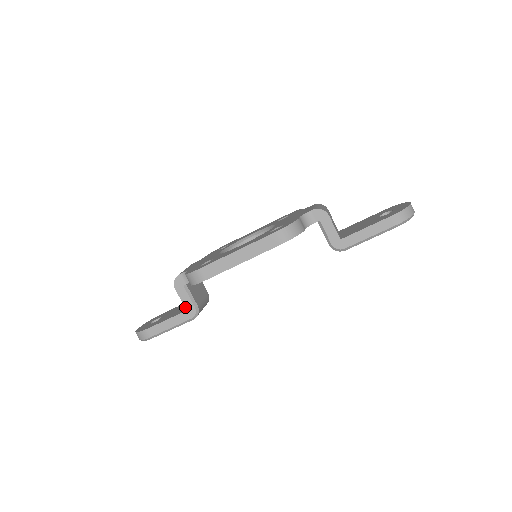
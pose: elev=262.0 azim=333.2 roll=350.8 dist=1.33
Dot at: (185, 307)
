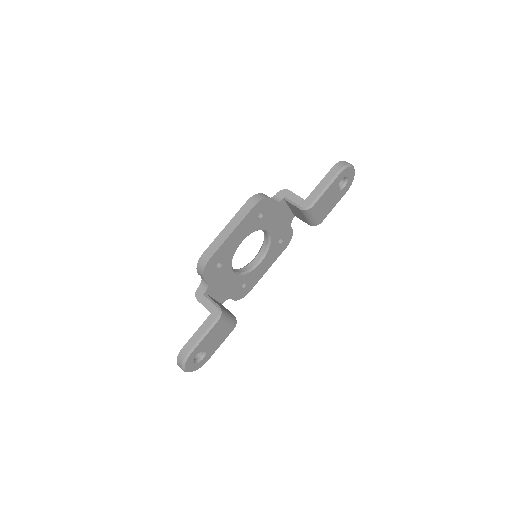
Dot at: (209, 311)
